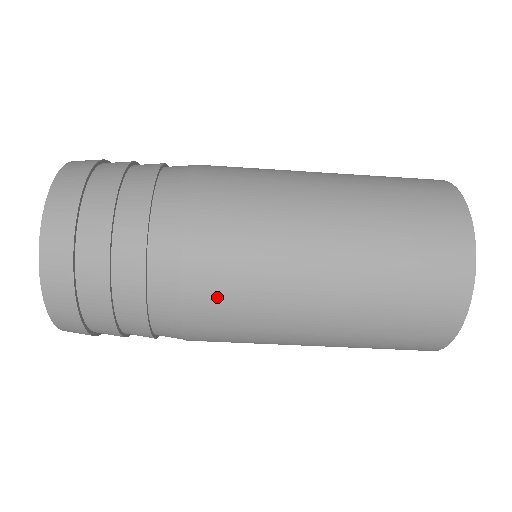
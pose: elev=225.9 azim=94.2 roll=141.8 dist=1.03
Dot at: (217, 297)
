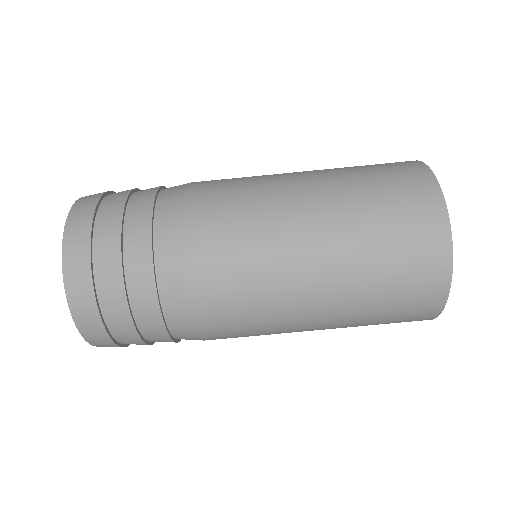
Dot at: (226, 324)
